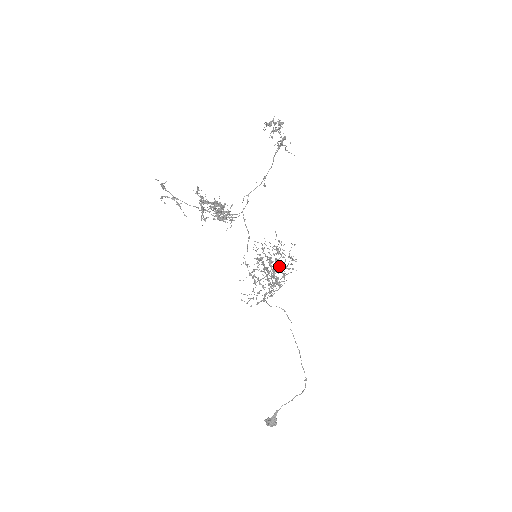
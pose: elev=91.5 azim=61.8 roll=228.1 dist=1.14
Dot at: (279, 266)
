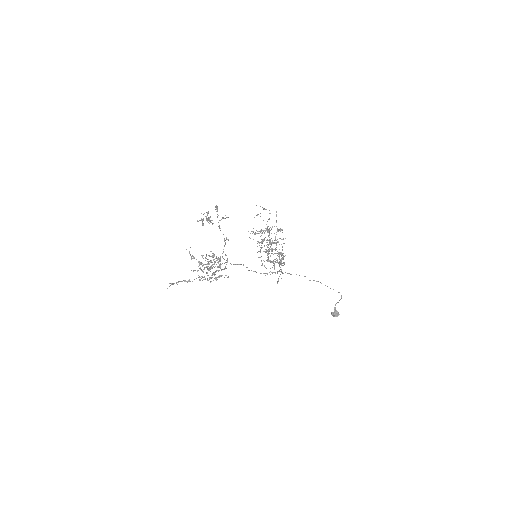
Dot at: occluded
